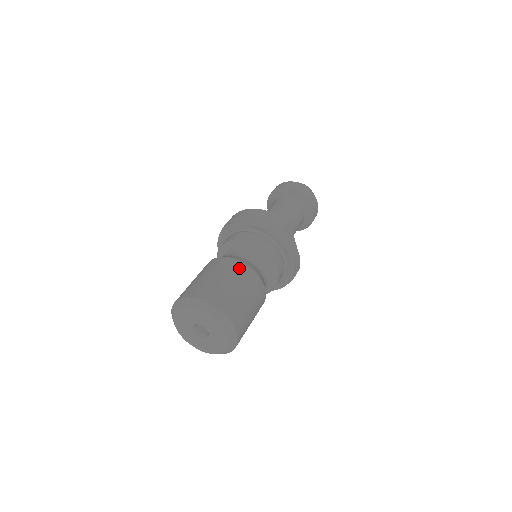
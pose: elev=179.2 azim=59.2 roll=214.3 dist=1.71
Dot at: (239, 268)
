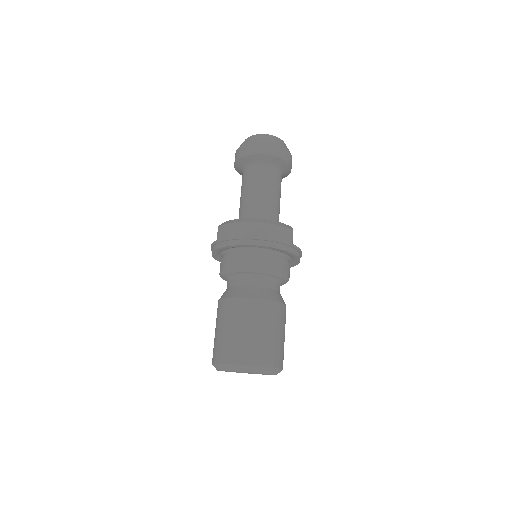
Dot at: (270, 310)
